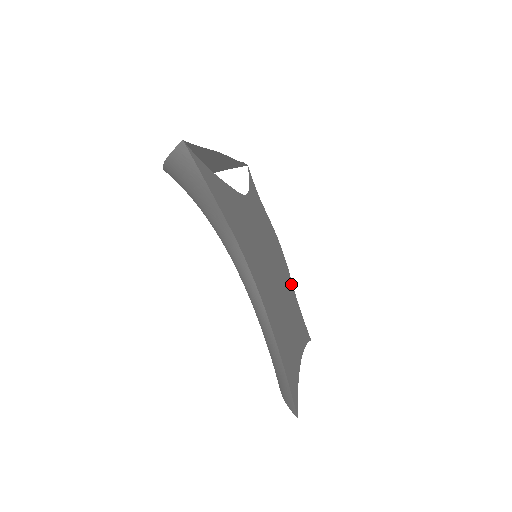
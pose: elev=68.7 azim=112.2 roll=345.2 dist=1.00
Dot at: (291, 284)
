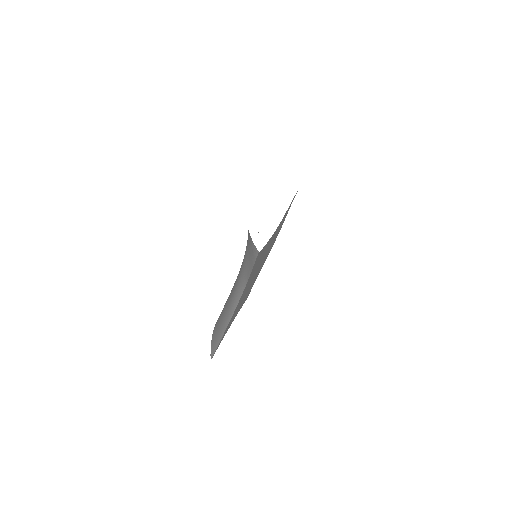
Dot at: (263, 264)
